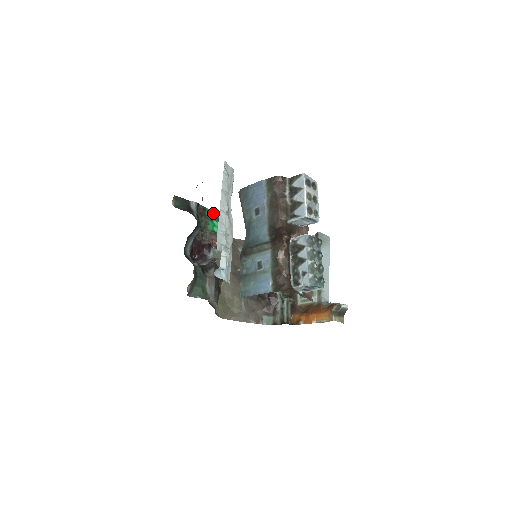
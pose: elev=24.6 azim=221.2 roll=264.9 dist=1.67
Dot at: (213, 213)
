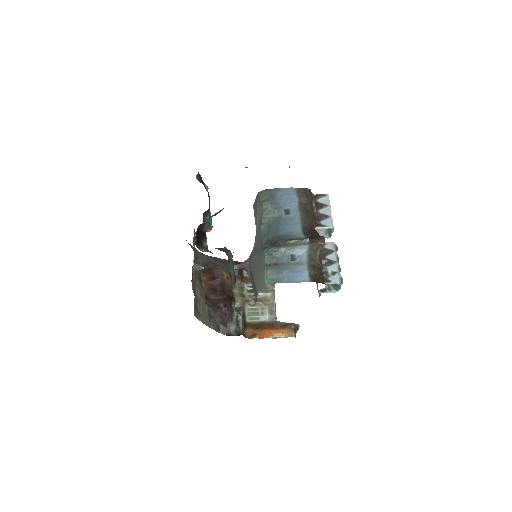
Dot at: occluded
